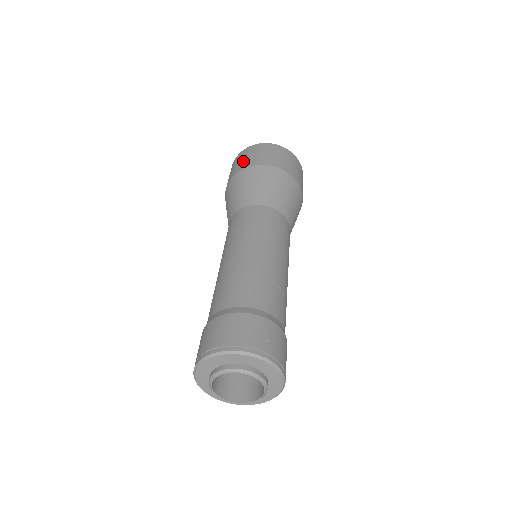
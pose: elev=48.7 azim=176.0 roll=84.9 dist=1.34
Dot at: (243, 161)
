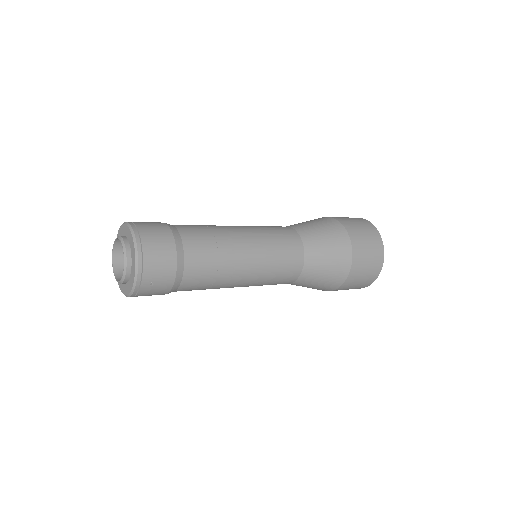
Dot at: occluded
